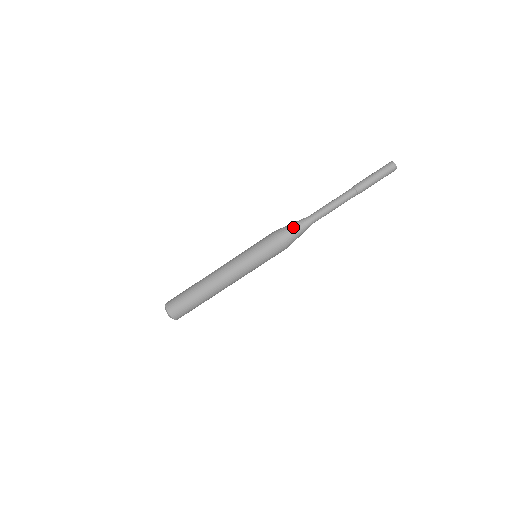
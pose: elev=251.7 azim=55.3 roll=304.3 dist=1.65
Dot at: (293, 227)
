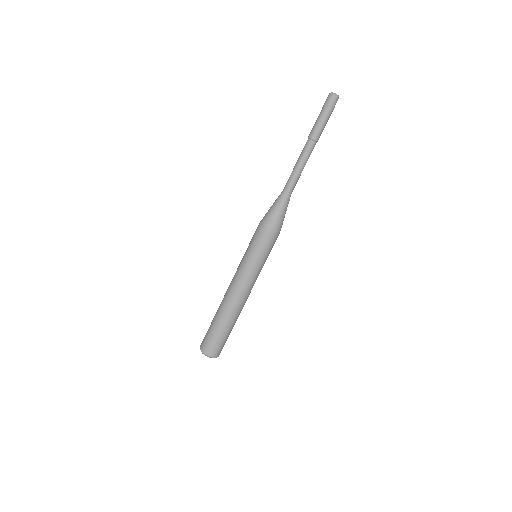
Dot at: (271, 207)
